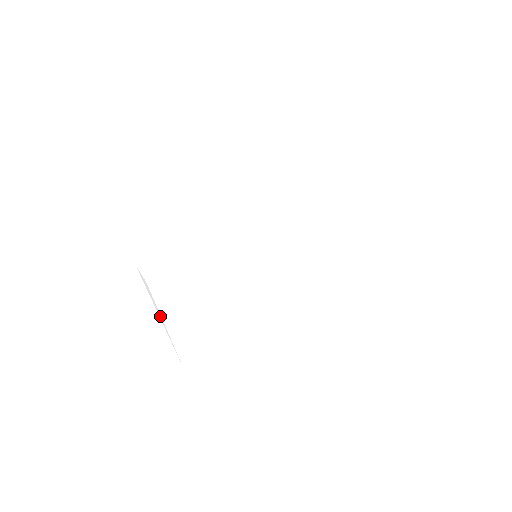
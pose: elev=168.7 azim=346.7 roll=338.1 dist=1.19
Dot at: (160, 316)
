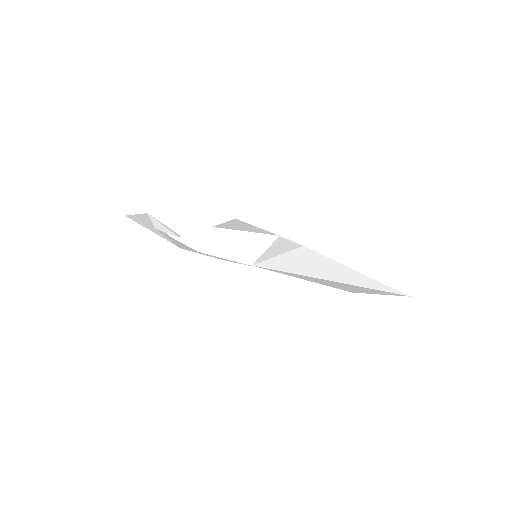
Dot at: occluded
